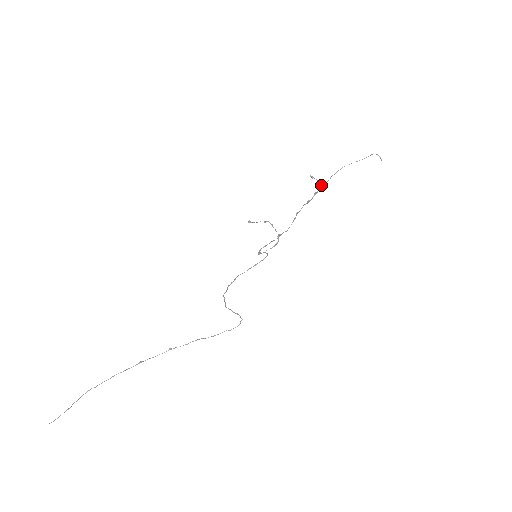
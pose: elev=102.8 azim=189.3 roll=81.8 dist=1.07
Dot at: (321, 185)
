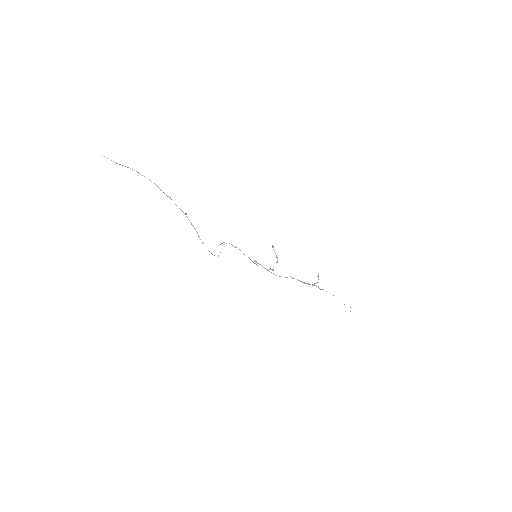
Dot at: (315, 285)
